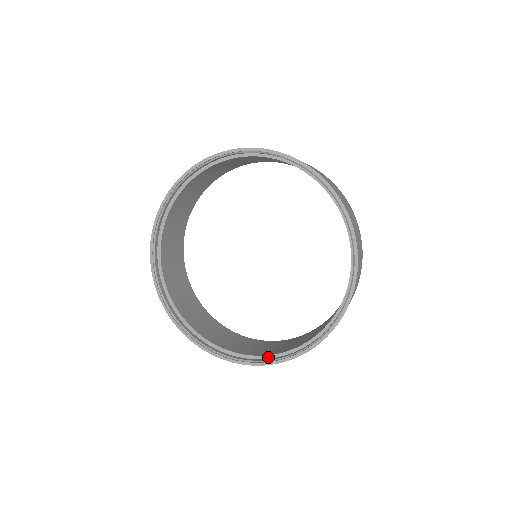
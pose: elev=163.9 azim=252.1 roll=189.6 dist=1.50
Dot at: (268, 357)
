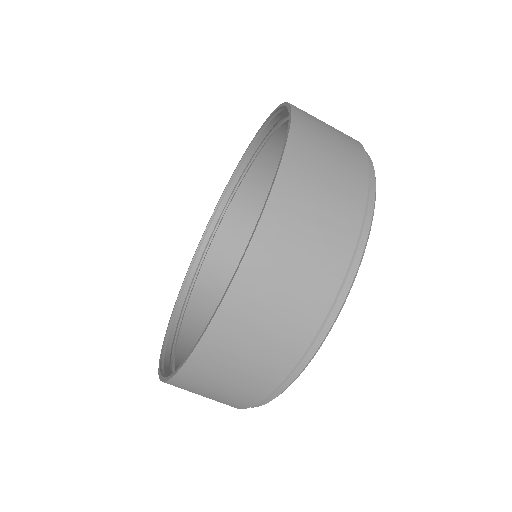
Dot at: occluded
